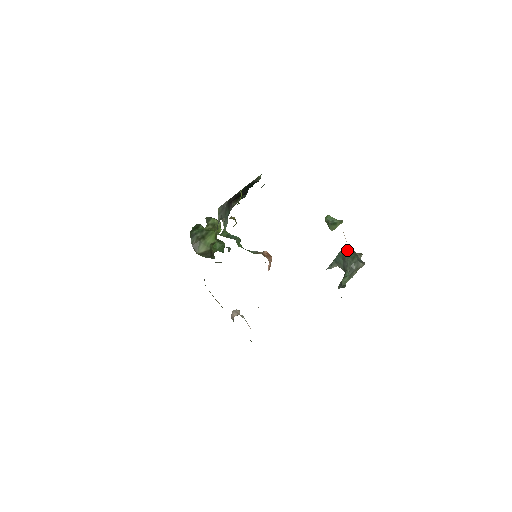
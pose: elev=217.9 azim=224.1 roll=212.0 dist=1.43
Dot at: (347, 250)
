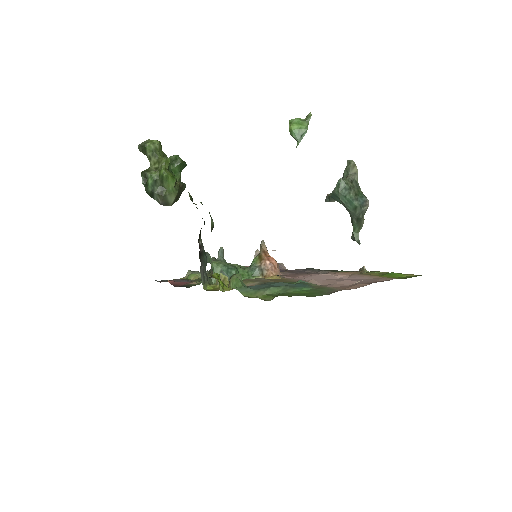
Dot at: (342, 194)
